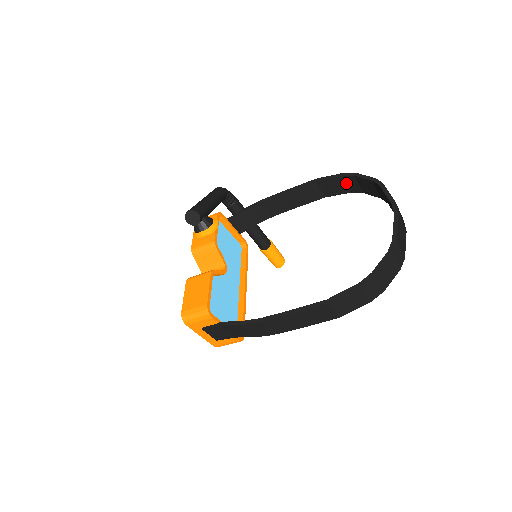
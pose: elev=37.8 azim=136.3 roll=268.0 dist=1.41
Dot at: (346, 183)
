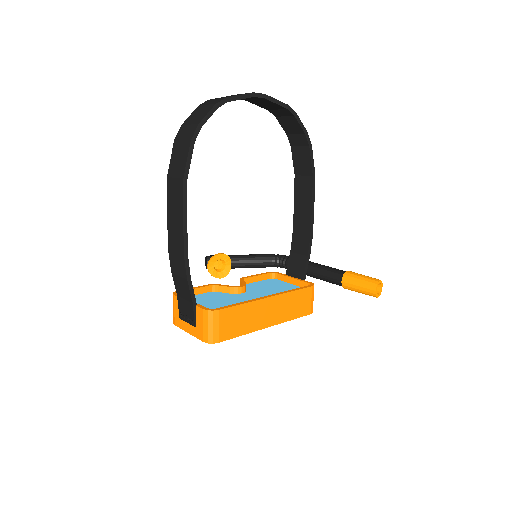
Dot at: (299, 147)
